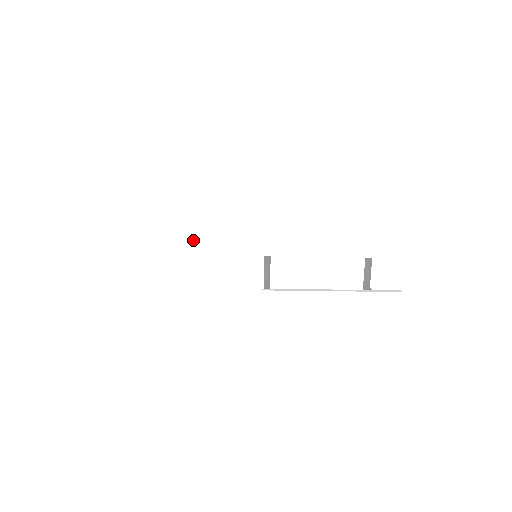
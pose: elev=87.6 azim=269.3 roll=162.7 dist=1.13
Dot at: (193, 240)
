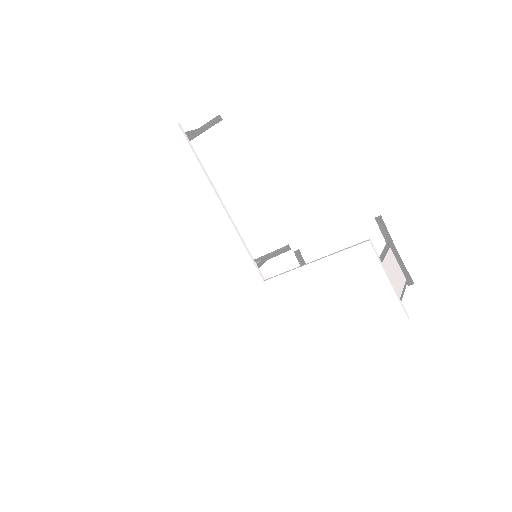
Dot at: (203, 262)
